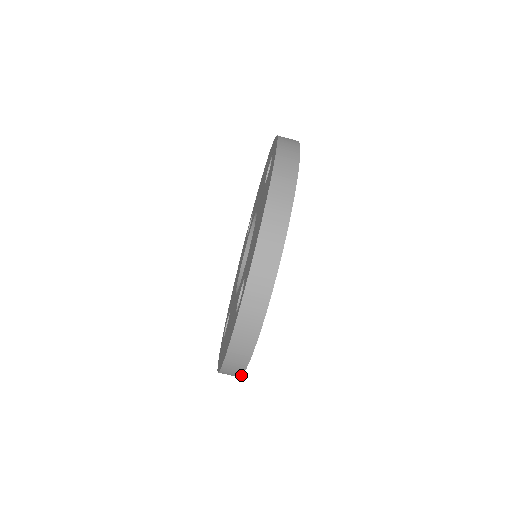
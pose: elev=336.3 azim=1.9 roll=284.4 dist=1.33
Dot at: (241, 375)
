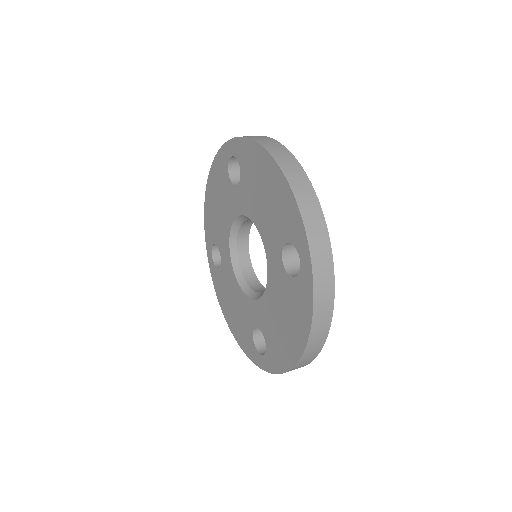
Dot at: (323, 344)
